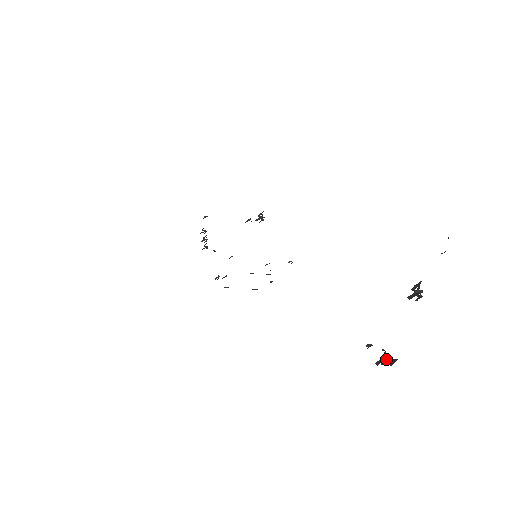
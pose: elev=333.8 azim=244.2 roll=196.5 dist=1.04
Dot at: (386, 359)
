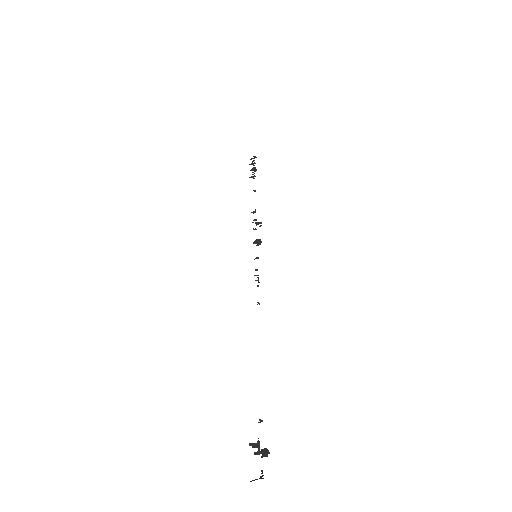
Dot at: (256, 446)
